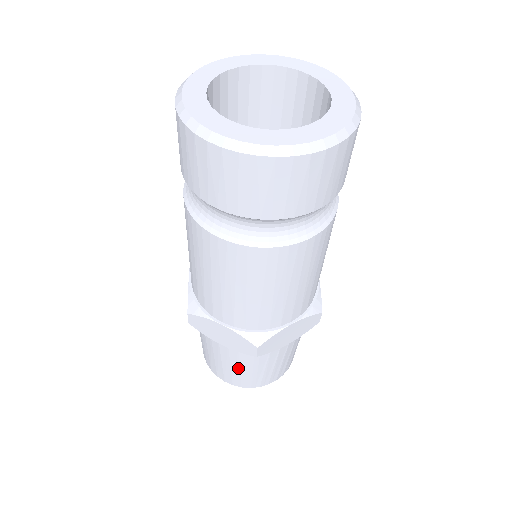
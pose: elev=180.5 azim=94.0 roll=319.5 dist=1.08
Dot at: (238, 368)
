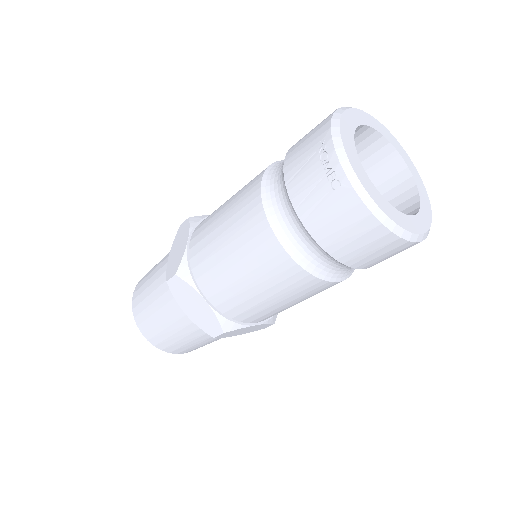
Dot at: occluded
